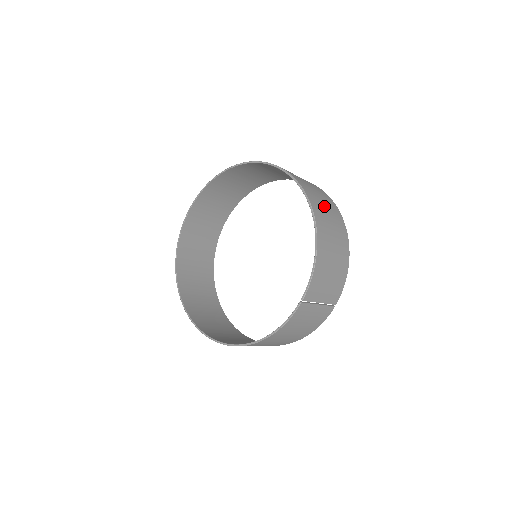
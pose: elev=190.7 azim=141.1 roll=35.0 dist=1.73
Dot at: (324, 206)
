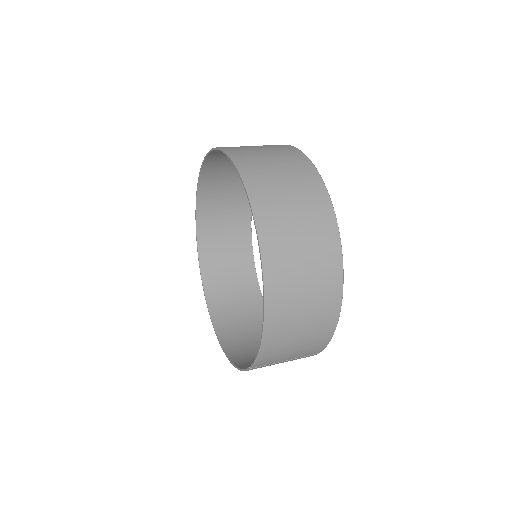
Dot at: (301, 268)
